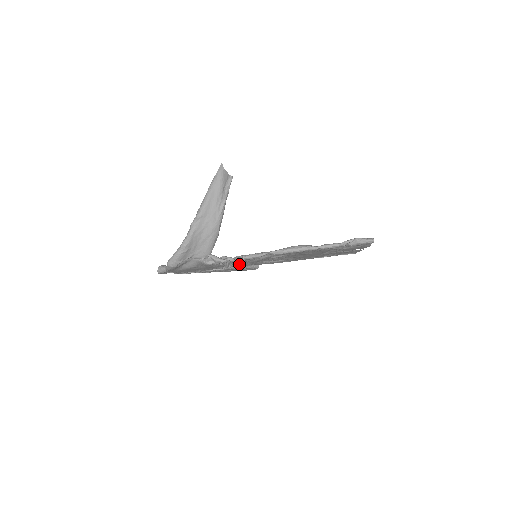
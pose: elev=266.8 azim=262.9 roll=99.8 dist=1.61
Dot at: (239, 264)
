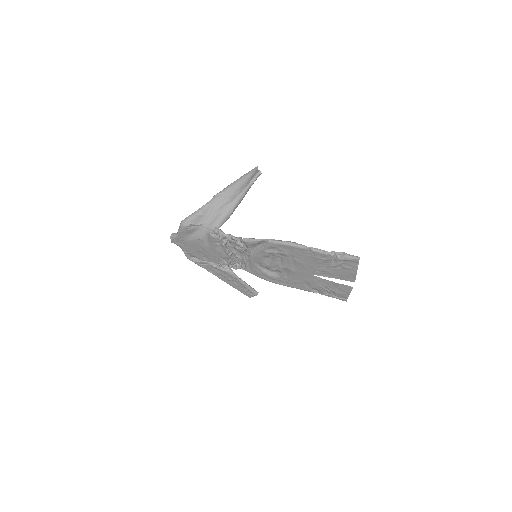
Dot at: (240, 264)
